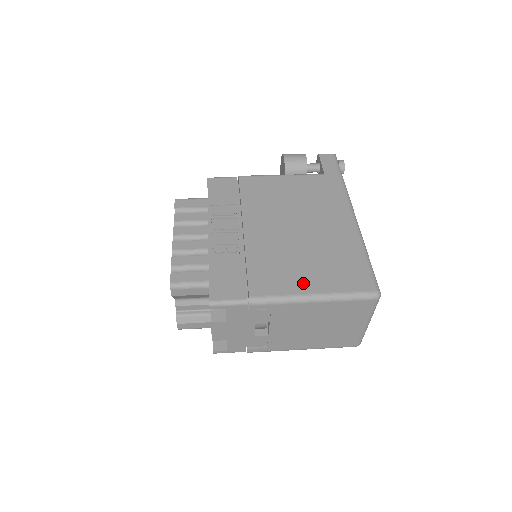
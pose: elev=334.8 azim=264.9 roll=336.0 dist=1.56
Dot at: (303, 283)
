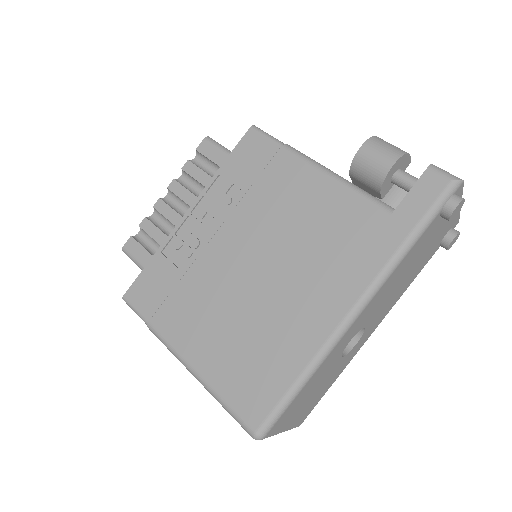
Dot at: (201, 352)
